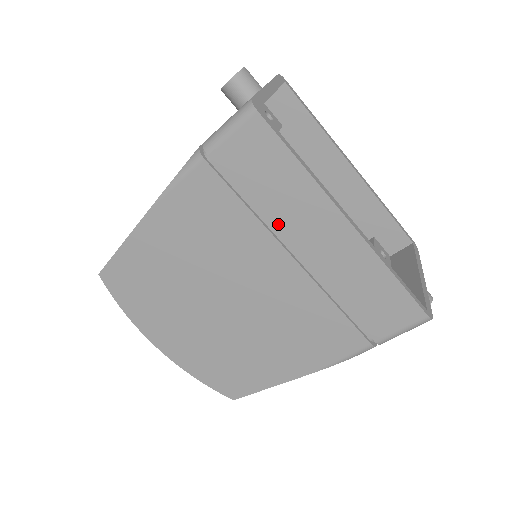
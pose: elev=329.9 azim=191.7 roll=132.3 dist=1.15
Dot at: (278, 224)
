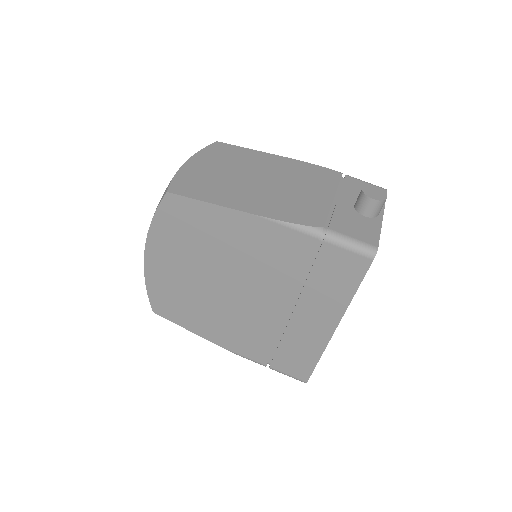
Dot at: (306, 295)
